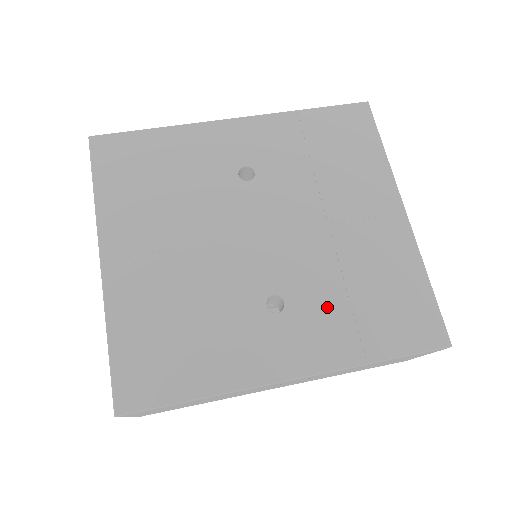
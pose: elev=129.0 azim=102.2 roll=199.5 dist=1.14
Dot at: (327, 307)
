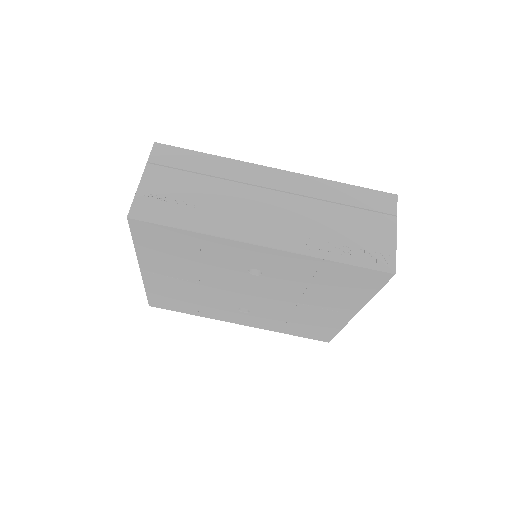
Dot at: (272, 319)
